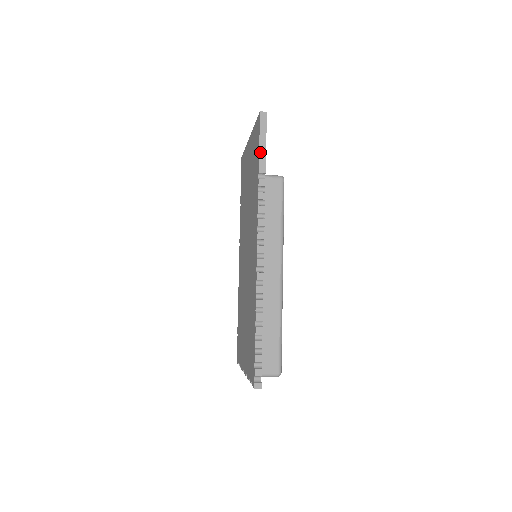
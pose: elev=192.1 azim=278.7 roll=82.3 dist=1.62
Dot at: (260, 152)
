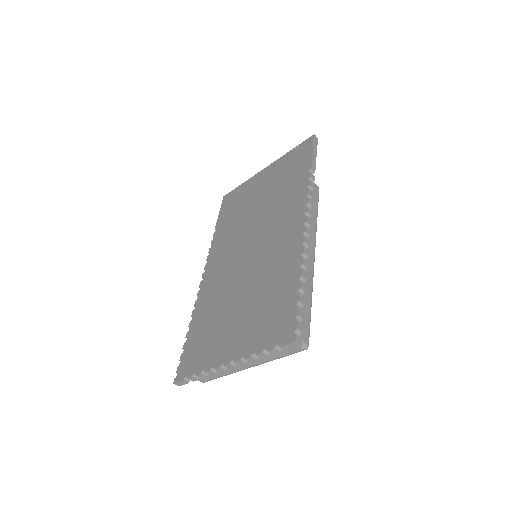
Dot at: (313, 157)
